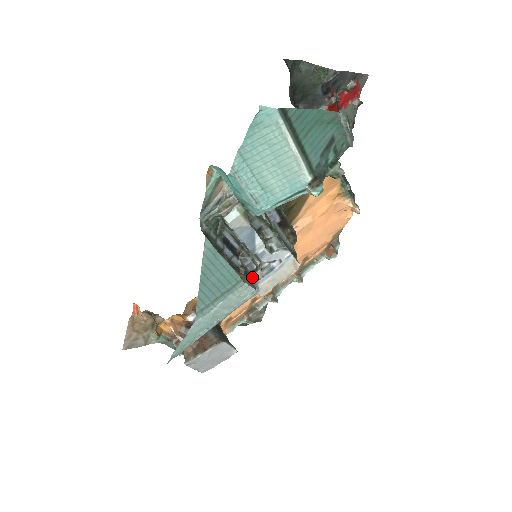
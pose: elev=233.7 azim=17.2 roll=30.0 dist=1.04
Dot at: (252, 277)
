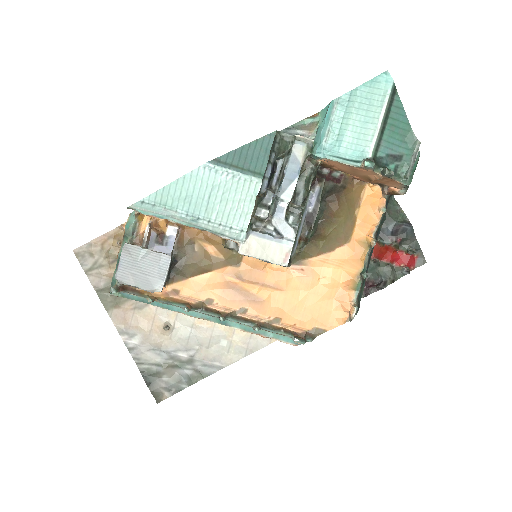
Dot at: (259, 210)
